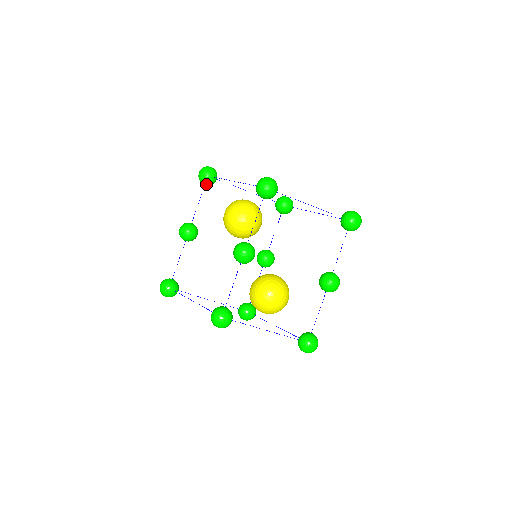
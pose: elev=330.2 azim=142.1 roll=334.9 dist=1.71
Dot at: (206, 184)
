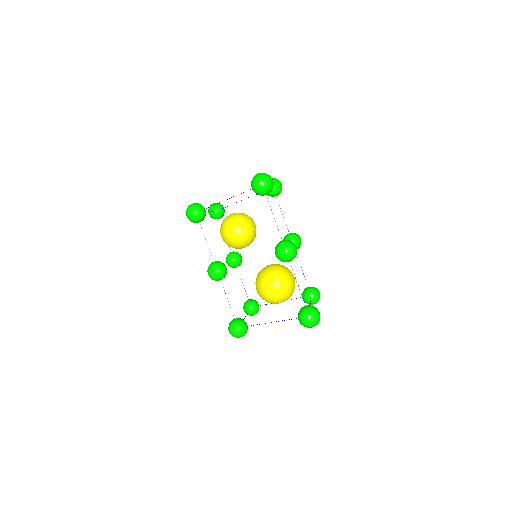
Dot at: occluded
